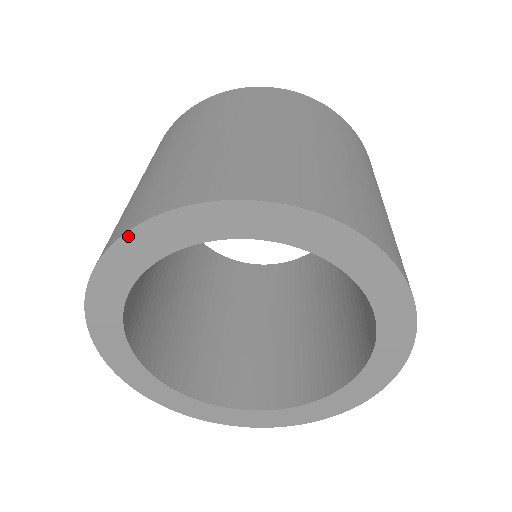
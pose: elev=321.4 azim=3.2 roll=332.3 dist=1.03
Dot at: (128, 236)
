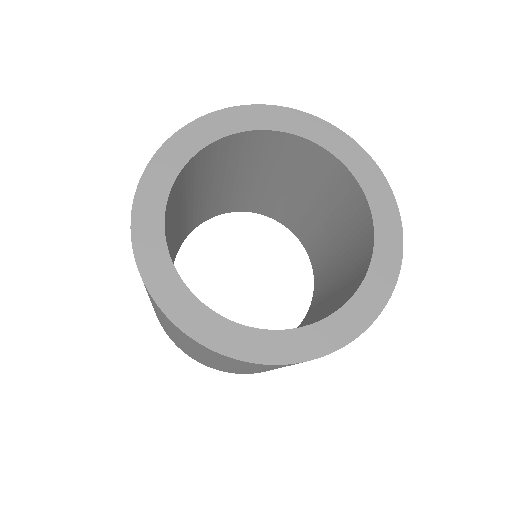
Dot at: (229, 110)
